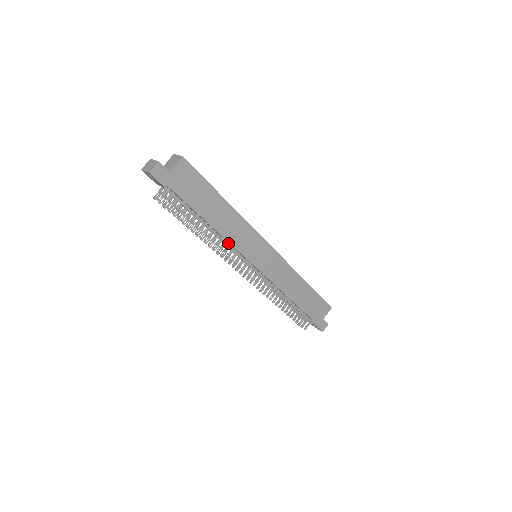
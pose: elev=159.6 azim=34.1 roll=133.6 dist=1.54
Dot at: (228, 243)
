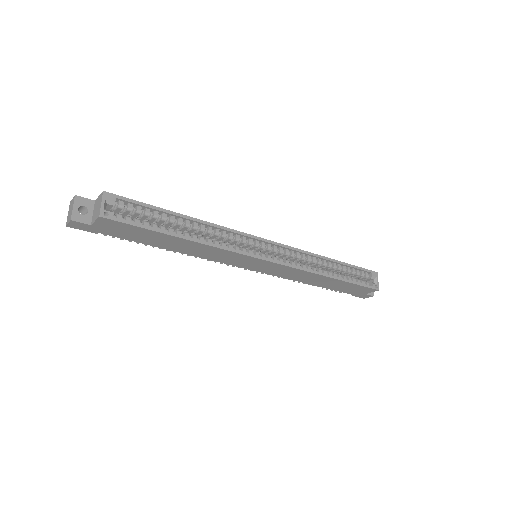
Dot at: occluded
